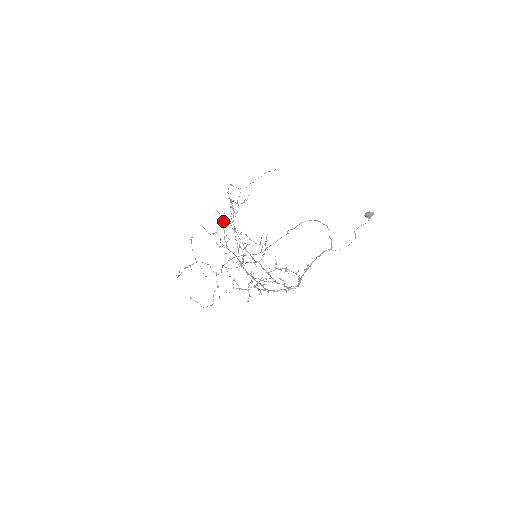
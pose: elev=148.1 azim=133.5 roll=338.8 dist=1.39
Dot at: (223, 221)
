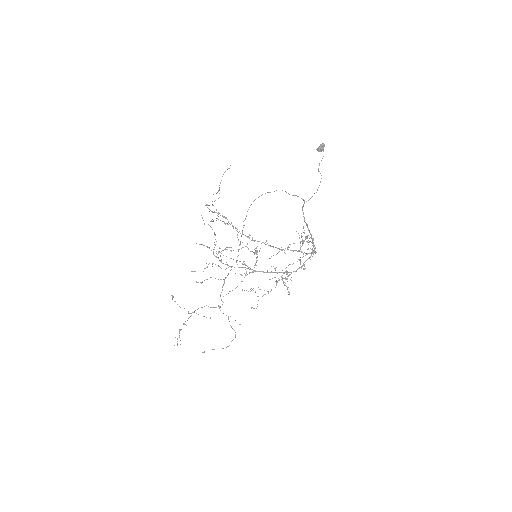
Dot at: occluded
